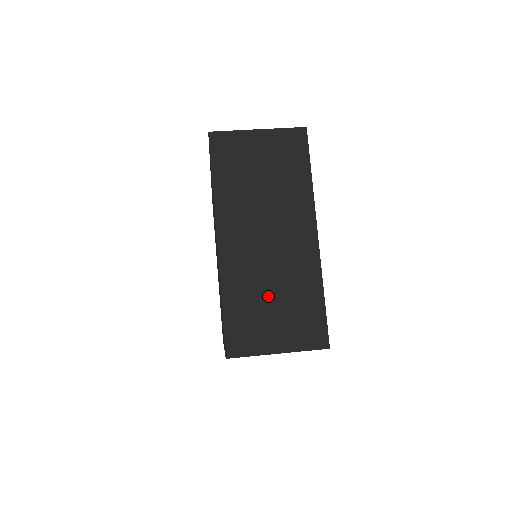
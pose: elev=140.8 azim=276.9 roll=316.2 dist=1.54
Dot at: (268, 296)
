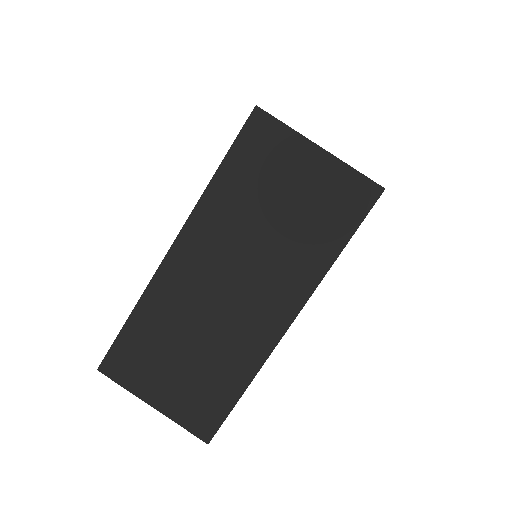
Dot at: (184, 345)
